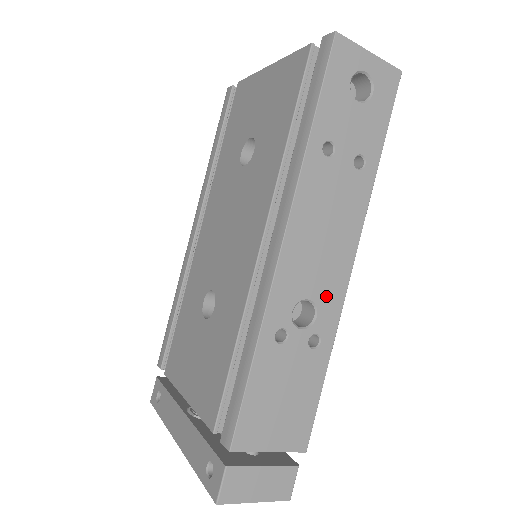
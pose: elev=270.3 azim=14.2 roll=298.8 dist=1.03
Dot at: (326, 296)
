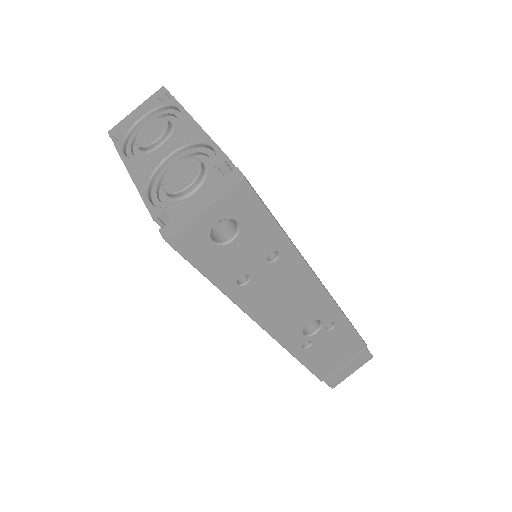
Dot at: (318, 312)
